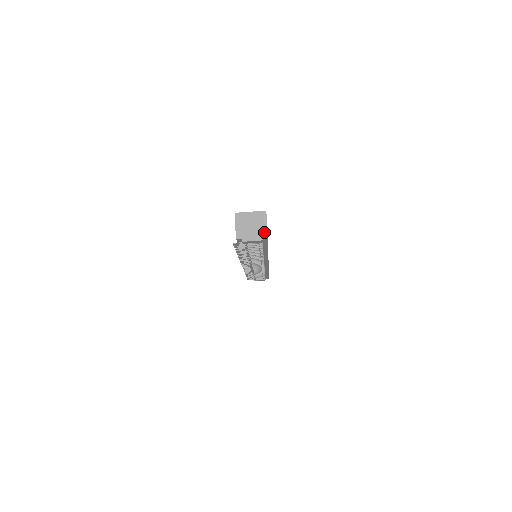
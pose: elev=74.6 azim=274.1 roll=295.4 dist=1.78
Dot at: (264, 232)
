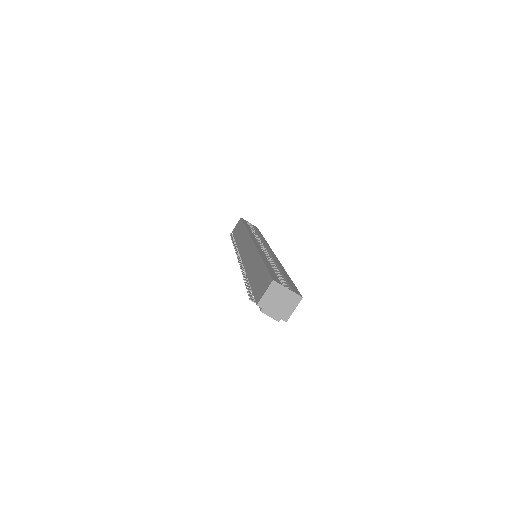
Dot at: (286, 316)
